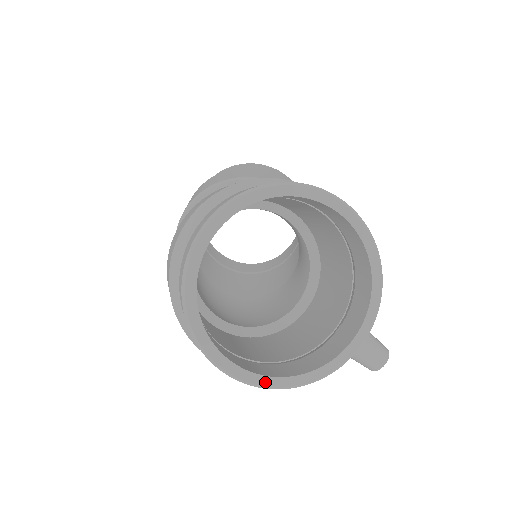
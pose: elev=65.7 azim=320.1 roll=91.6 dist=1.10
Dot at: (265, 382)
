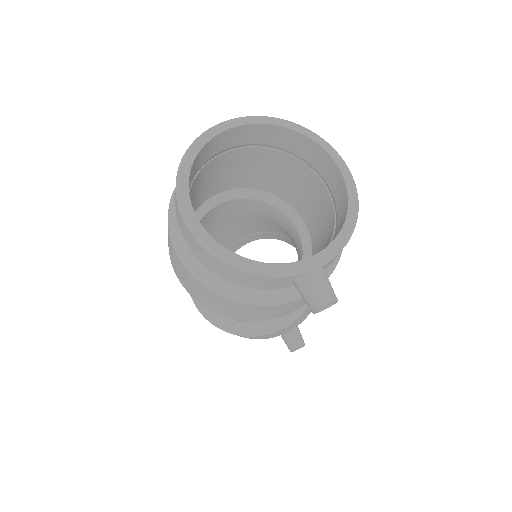
Dot at: (212, 245)
